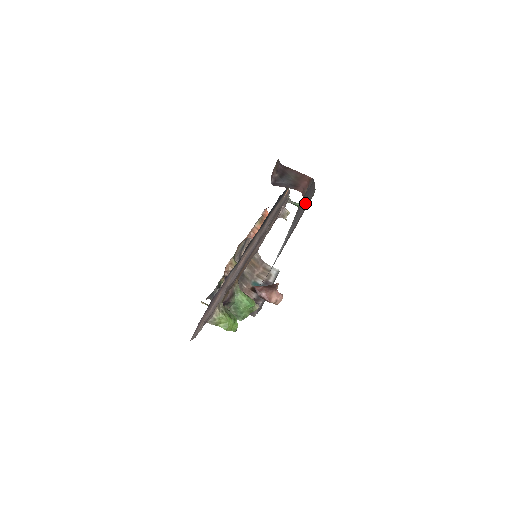
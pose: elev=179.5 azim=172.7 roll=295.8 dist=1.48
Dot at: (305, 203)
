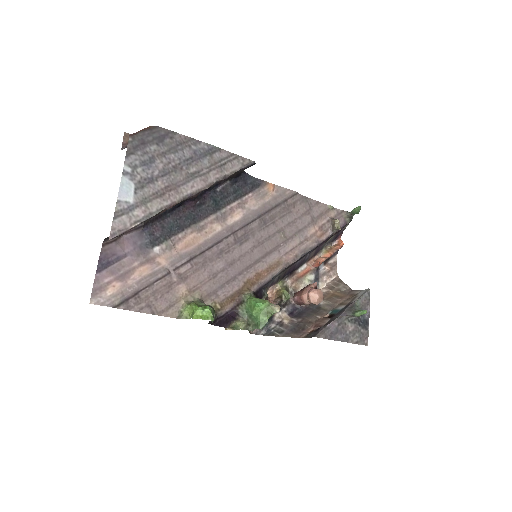
Dot at: (168, 149)
